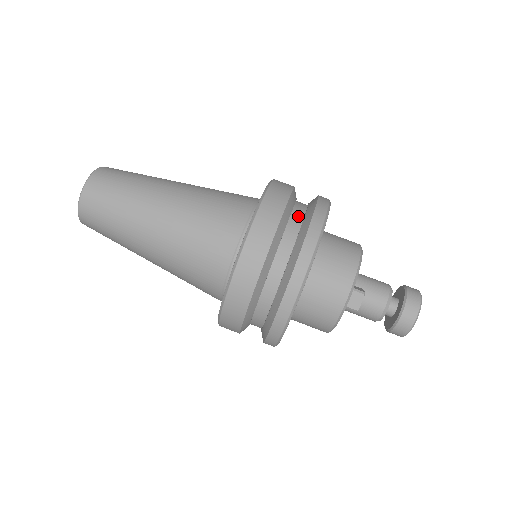
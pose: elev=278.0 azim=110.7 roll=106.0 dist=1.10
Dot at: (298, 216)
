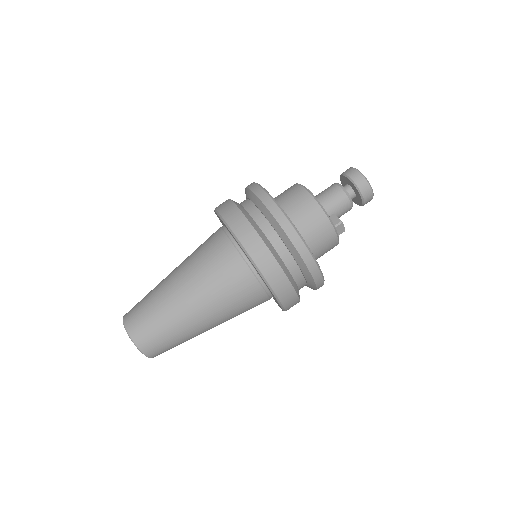
Dot at: (273, 236)
